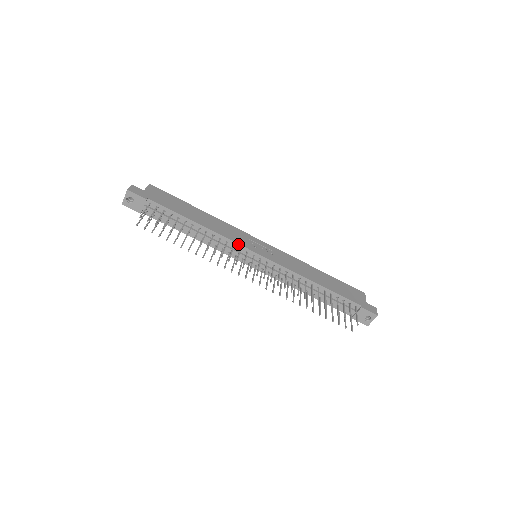
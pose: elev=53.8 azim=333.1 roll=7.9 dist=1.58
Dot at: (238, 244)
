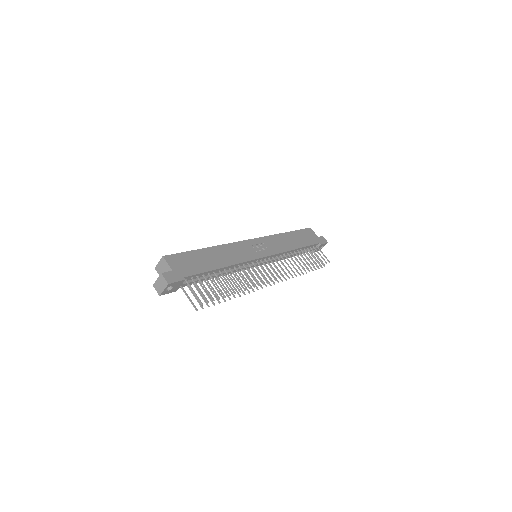
Dot at: (251, 260)
